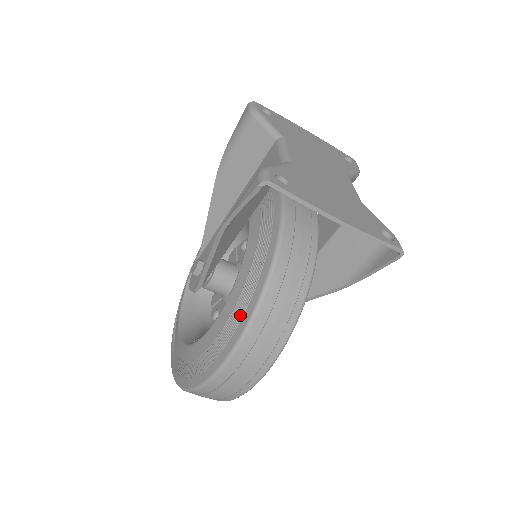
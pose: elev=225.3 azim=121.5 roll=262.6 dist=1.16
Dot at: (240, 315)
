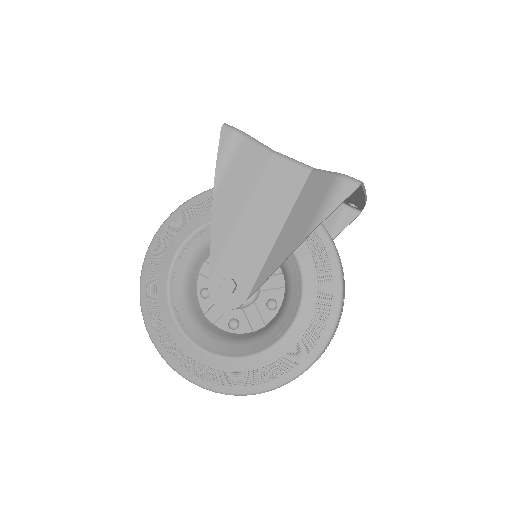
Dot at: (329, 291)
